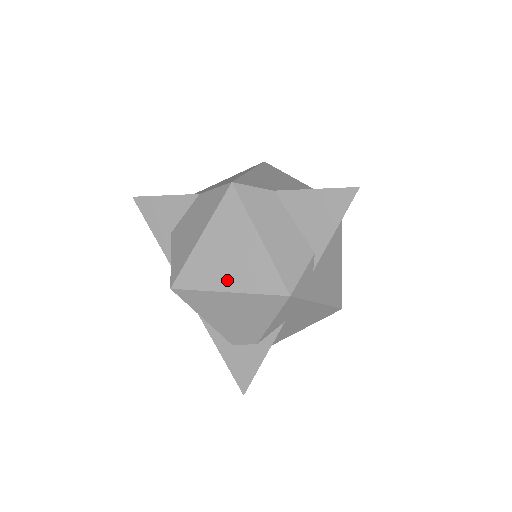
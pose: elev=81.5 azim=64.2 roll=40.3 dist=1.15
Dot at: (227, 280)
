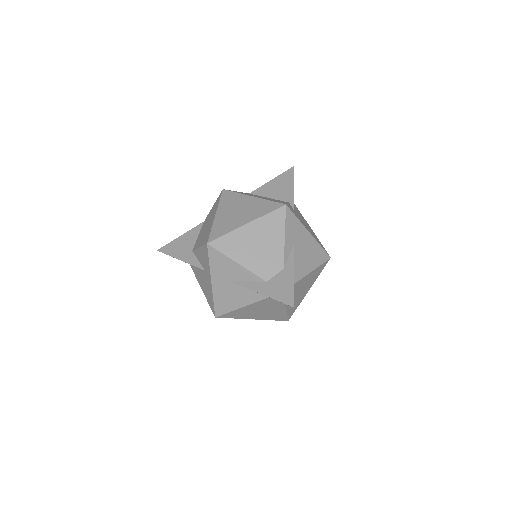
Dot at: (243, 220)
